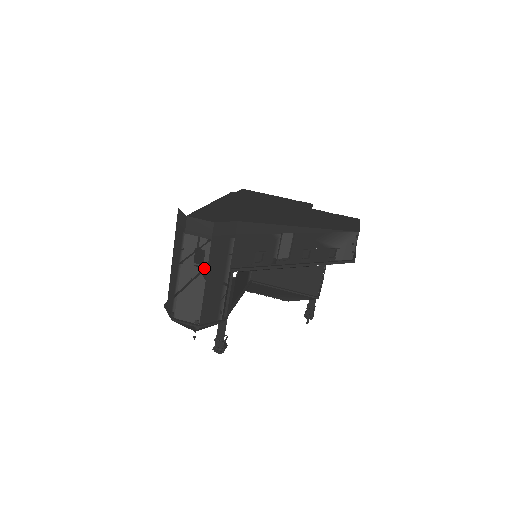
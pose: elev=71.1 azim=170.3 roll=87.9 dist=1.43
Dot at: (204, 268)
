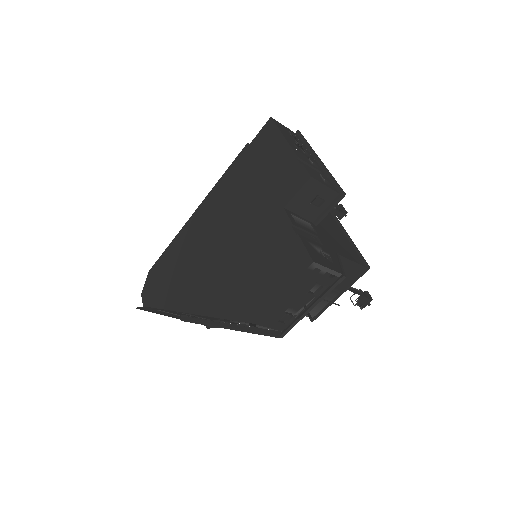
Dot at: occluded
